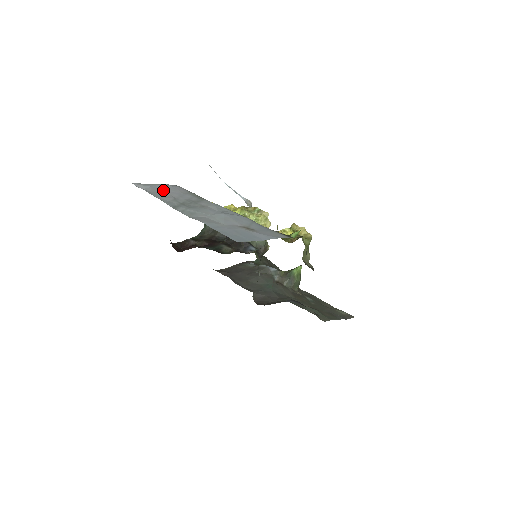
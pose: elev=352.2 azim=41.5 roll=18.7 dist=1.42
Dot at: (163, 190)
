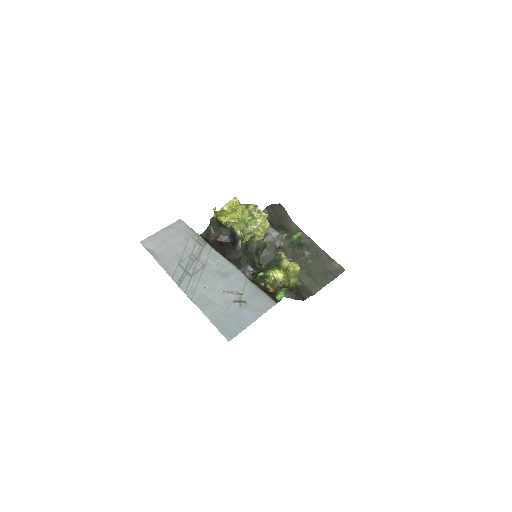
Dot at: (168, 243)
